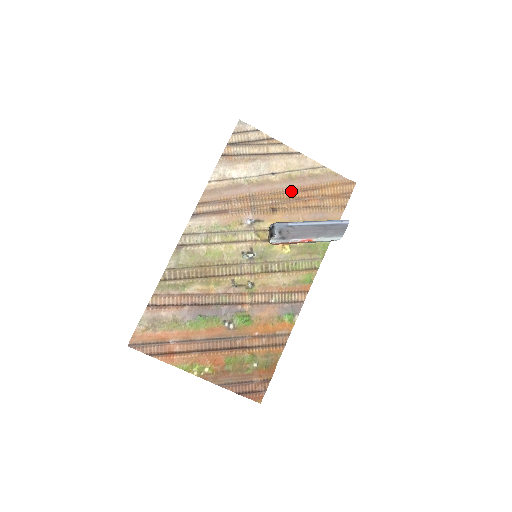
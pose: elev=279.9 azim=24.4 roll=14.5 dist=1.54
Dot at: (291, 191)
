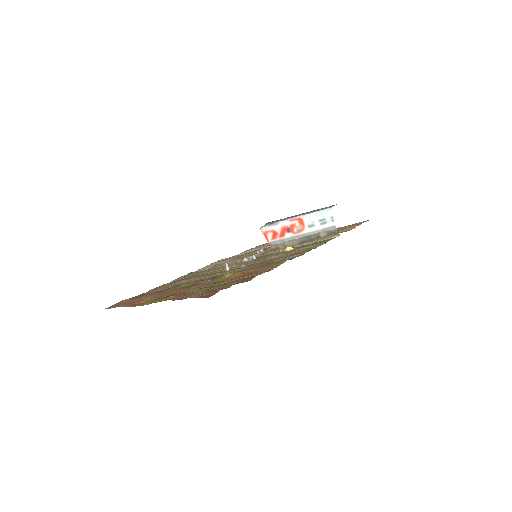
Dot at: occluded
